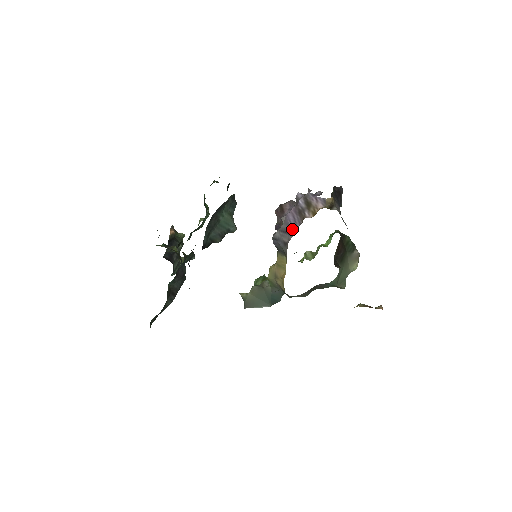
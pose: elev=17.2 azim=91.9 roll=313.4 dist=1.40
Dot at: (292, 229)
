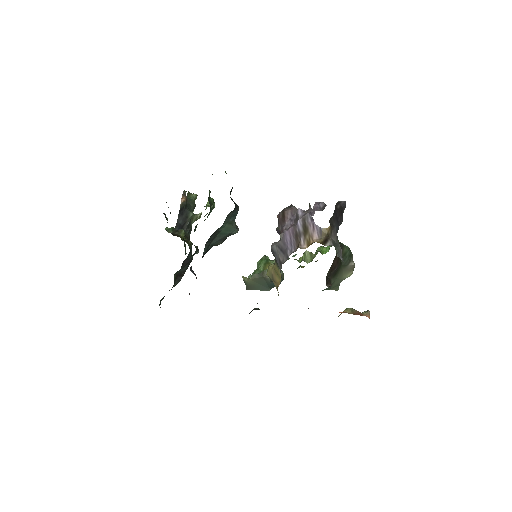
Dot at: (287, 252)
